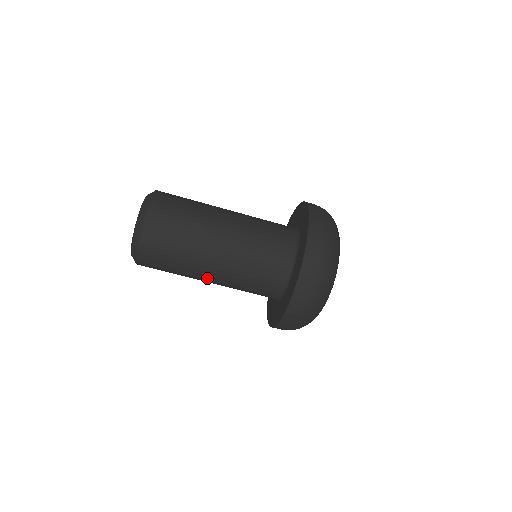
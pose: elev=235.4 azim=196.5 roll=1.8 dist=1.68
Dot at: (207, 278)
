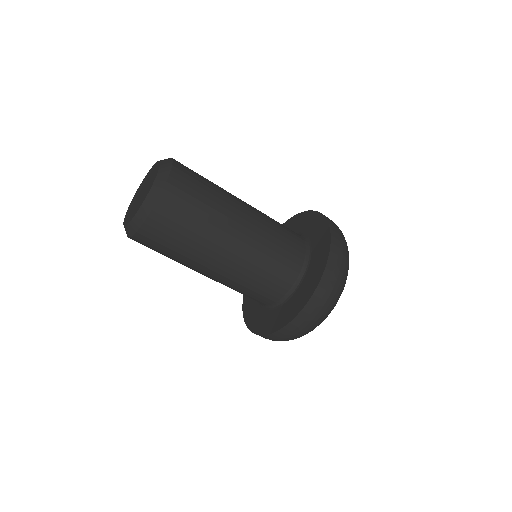
Dot at: (227, 249)
